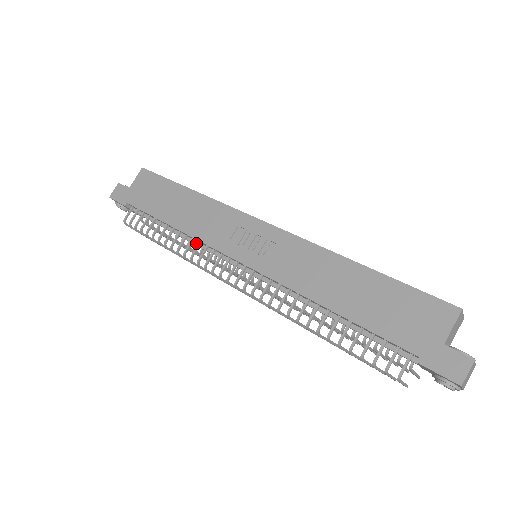
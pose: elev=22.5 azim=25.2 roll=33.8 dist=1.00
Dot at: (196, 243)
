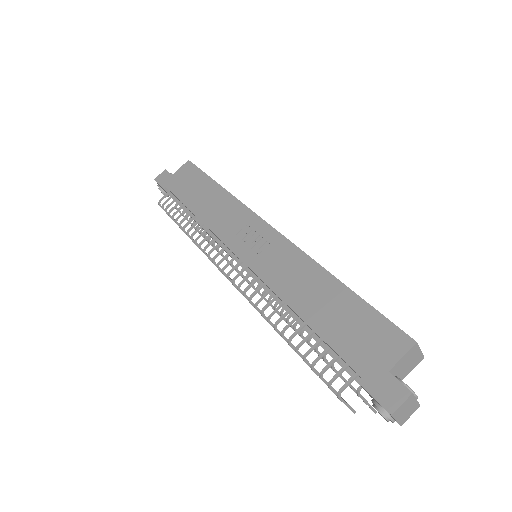
Dot at: occluded
